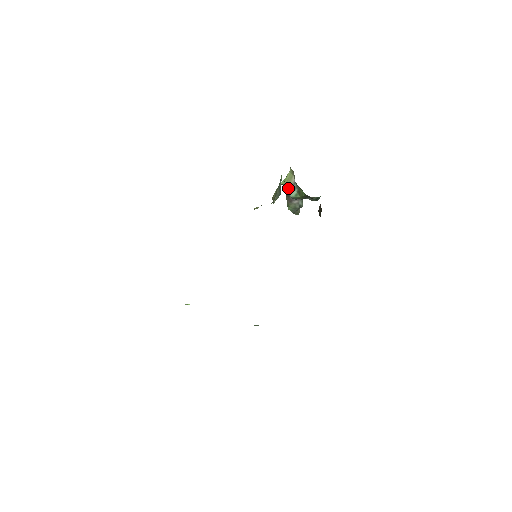
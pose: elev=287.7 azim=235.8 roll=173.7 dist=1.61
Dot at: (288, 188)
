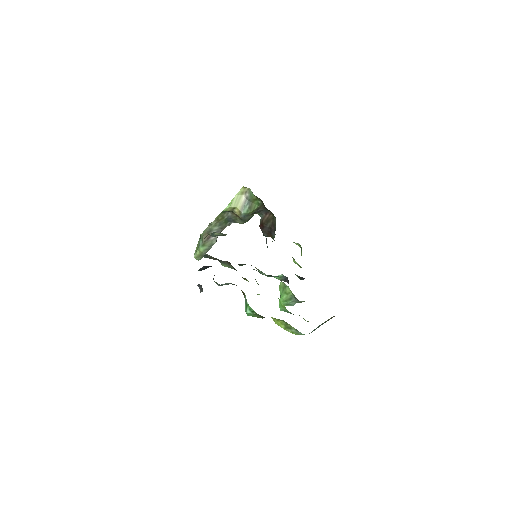
Dot at: (238, 208)
